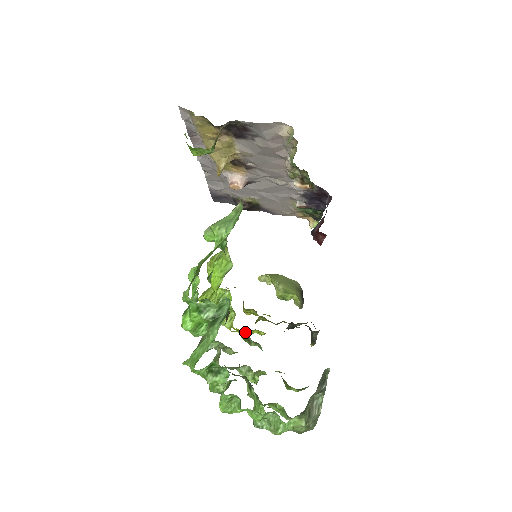
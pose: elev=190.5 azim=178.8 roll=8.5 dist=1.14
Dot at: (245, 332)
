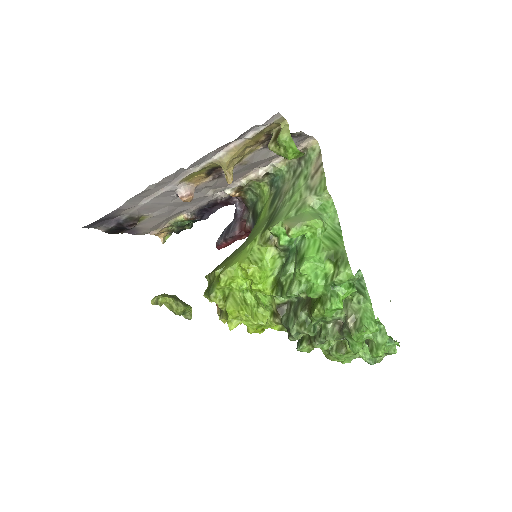
Dot at: occluded
